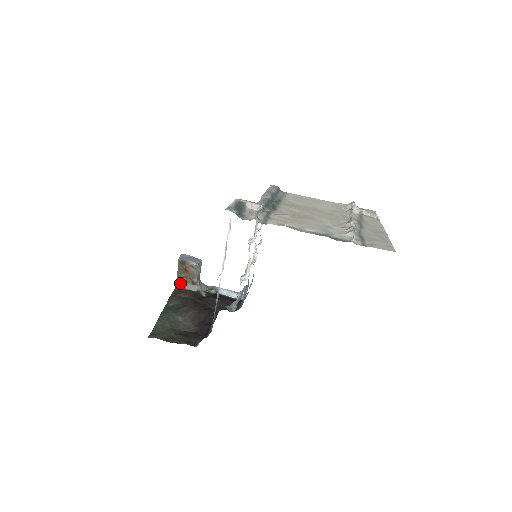
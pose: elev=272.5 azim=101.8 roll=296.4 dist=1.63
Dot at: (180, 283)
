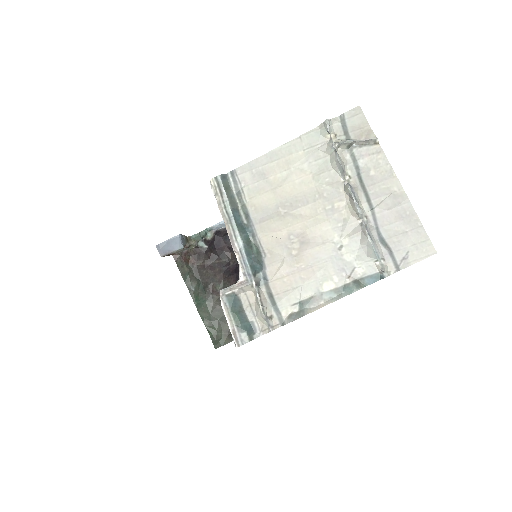
Dot at: occluded
